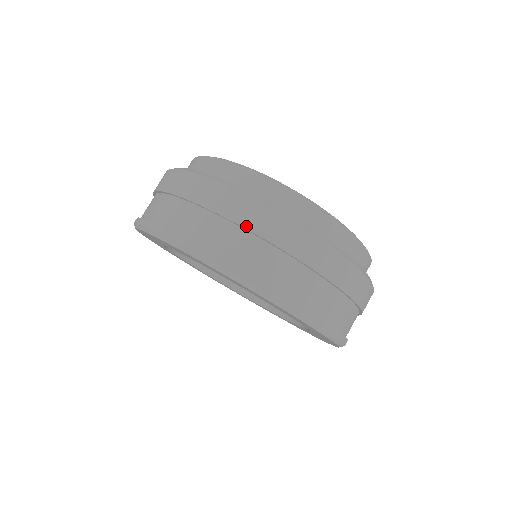
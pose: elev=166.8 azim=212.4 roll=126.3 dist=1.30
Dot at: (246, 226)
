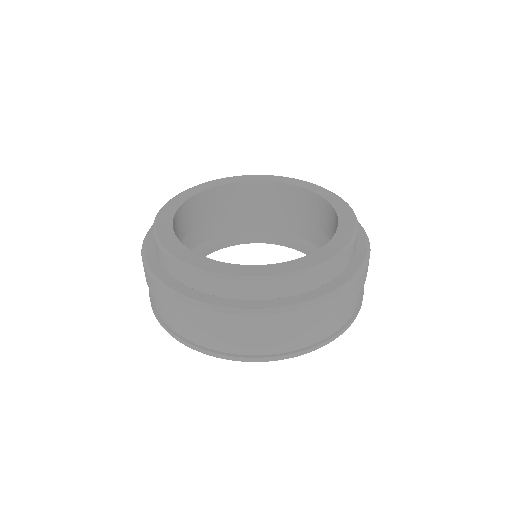
Dot at: (148, 286)
